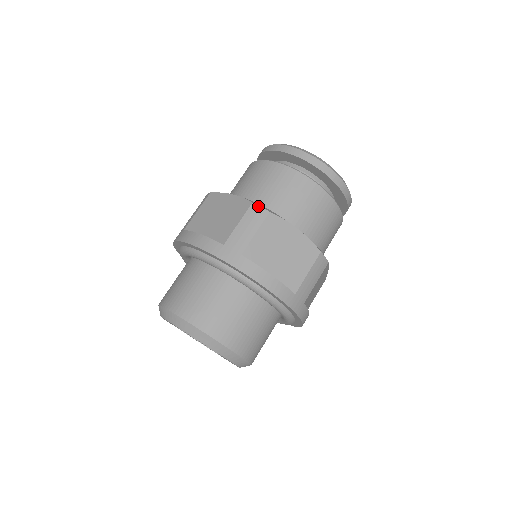
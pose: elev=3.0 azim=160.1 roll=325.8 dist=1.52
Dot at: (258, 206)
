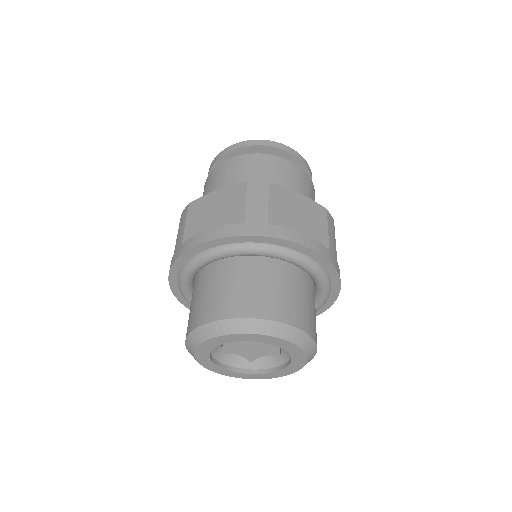
Dot at: (255, 181)
